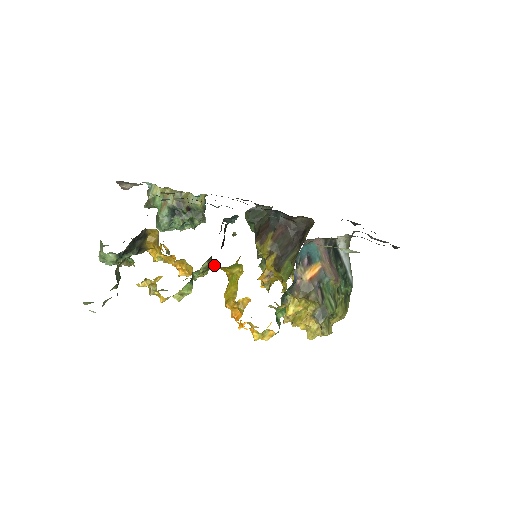
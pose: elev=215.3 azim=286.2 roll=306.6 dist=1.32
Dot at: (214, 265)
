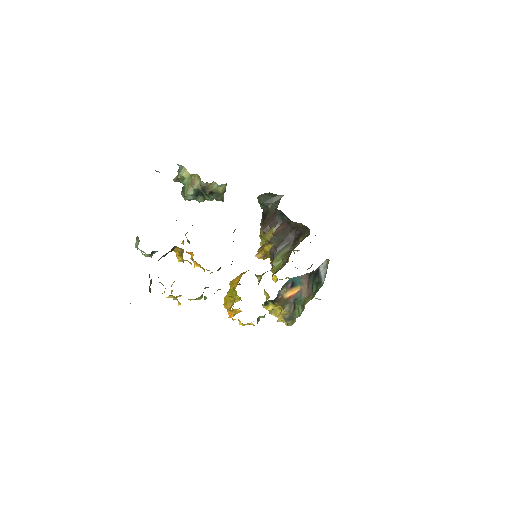
Dot at: occluded
